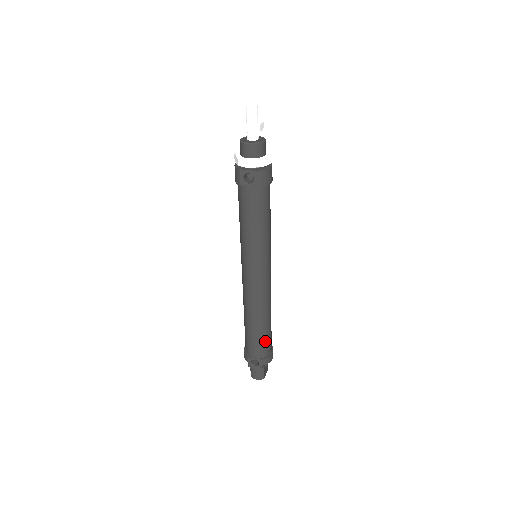
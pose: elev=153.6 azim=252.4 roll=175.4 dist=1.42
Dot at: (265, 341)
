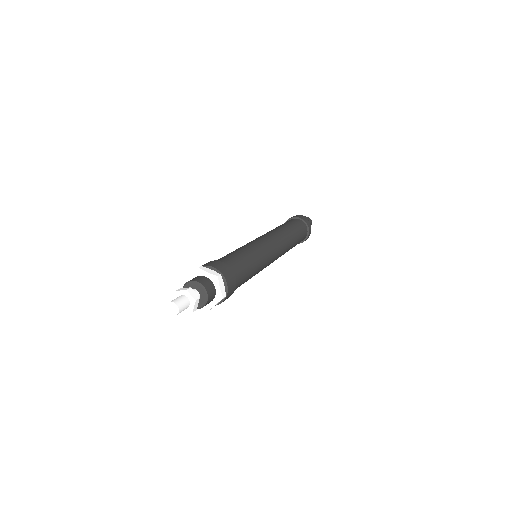
Dot at: occluded
